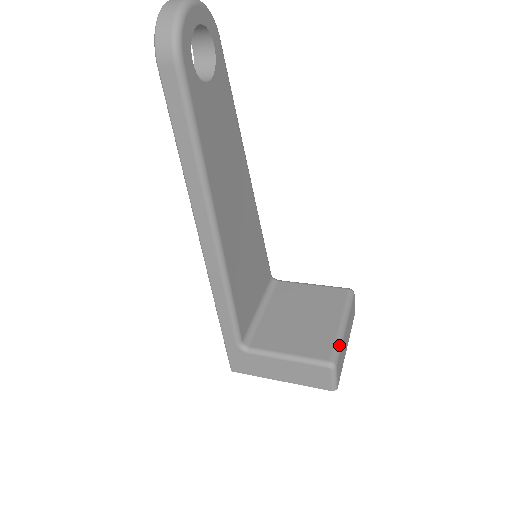
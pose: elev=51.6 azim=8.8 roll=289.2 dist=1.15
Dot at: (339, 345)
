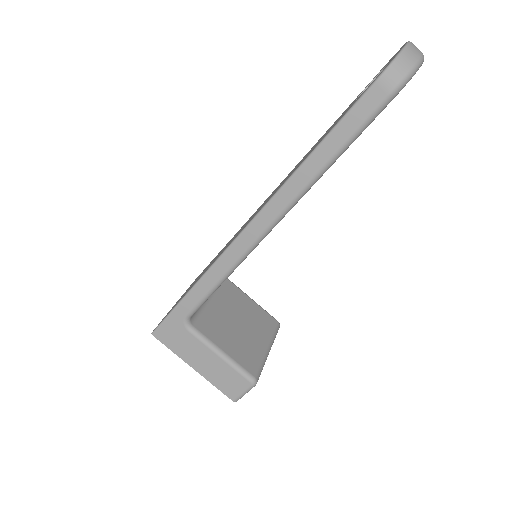
Dot at: occluded
